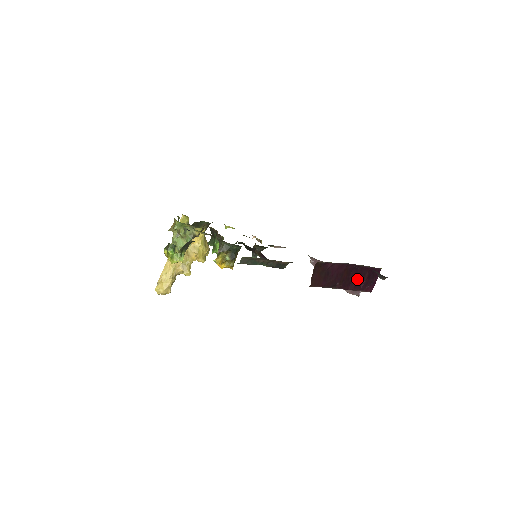
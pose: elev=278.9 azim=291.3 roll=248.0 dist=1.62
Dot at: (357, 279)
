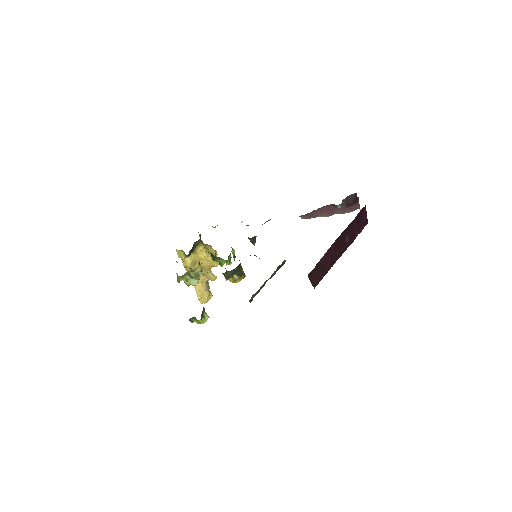
Dot at: (349, 237)
